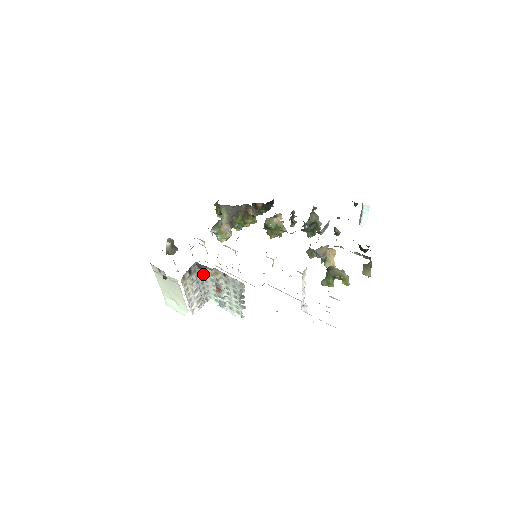
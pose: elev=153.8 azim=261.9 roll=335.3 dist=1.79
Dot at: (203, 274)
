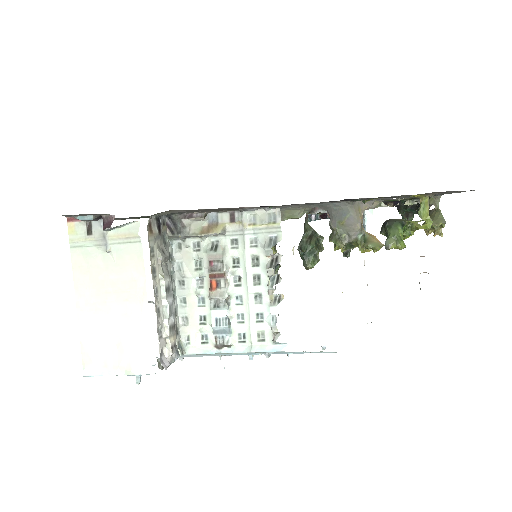
Dot at: (176, 263)
